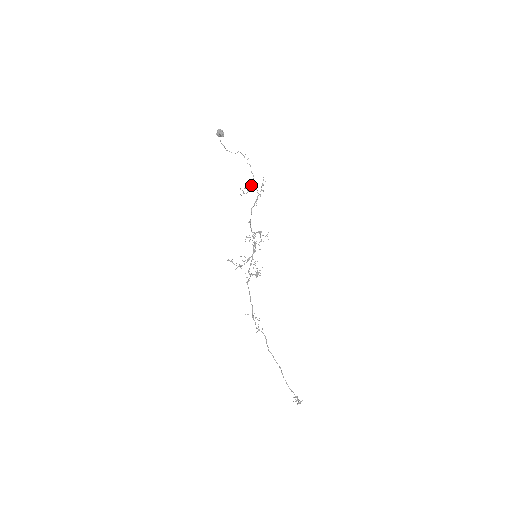
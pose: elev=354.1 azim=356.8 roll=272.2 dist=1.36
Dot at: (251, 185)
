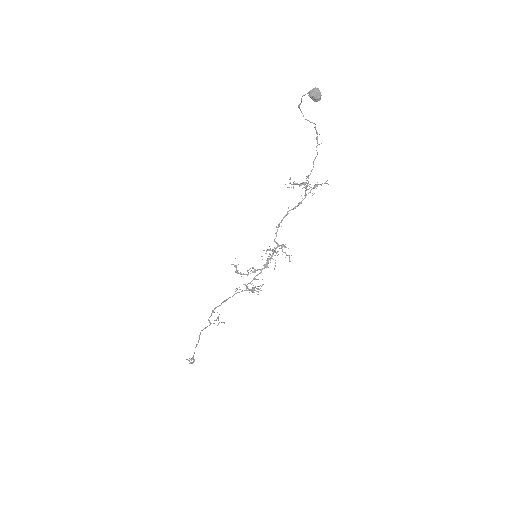
Dot at: (306, 183)
